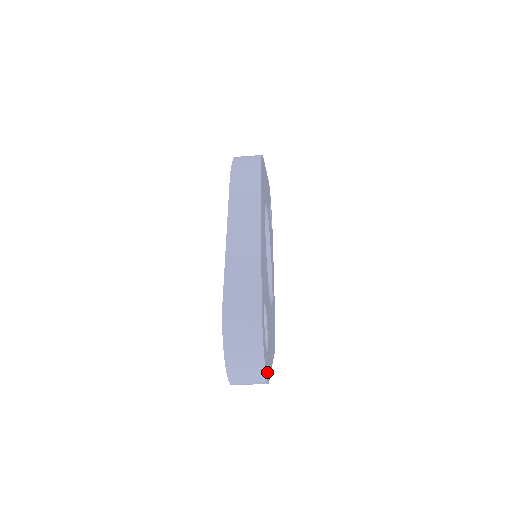
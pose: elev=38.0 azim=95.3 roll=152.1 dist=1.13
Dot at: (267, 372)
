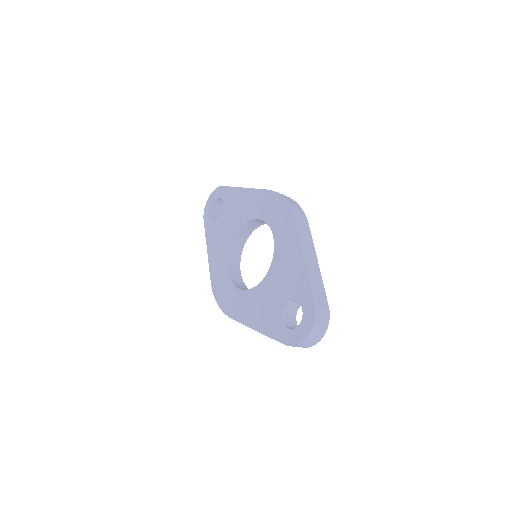
Dot at: occluded
